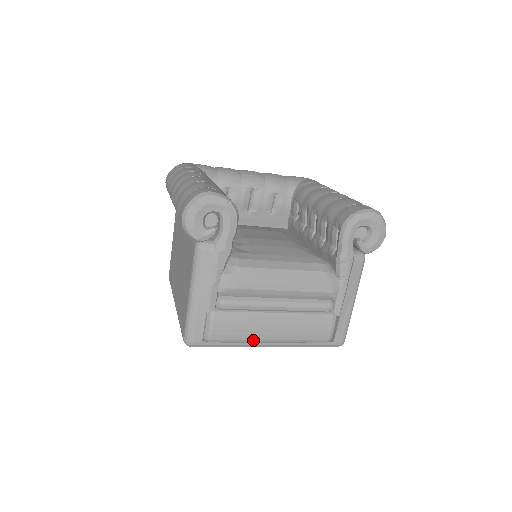
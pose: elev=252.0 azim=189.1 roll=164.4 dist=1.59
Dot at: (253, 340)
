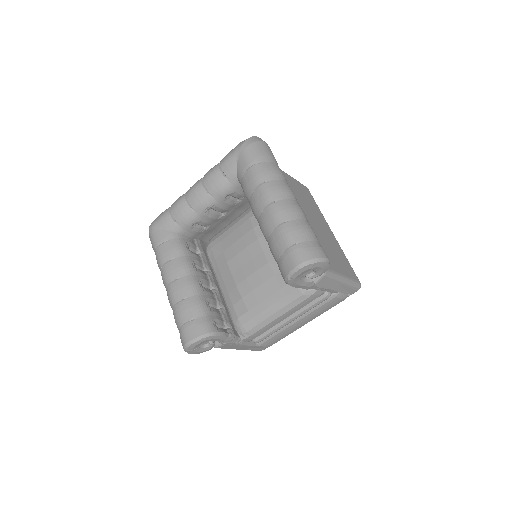
Dot at: occluded
